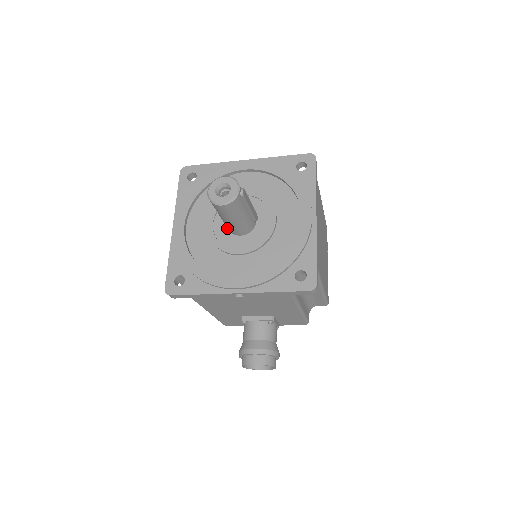
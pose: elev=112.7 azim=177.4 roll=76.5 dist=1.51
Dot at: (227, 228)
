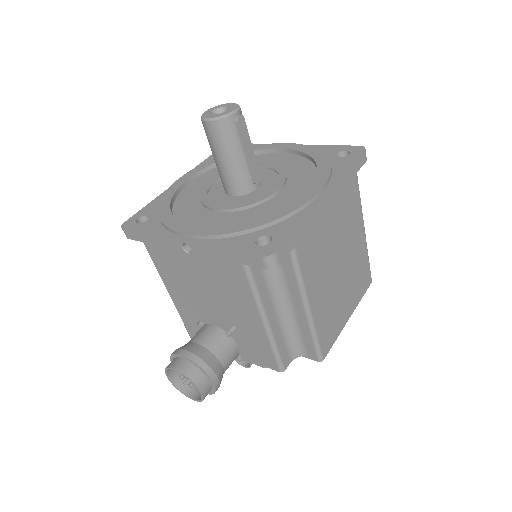
Dot at: occluded
